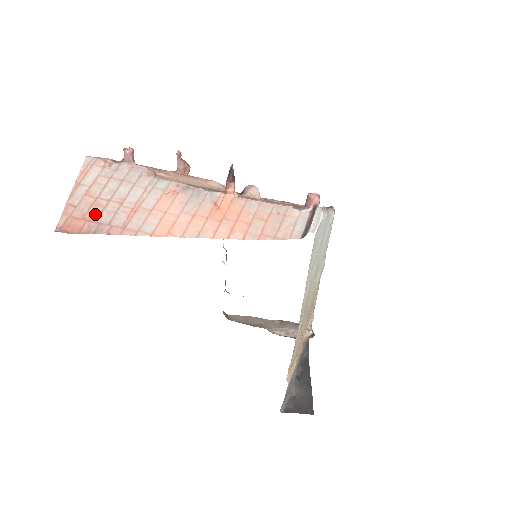
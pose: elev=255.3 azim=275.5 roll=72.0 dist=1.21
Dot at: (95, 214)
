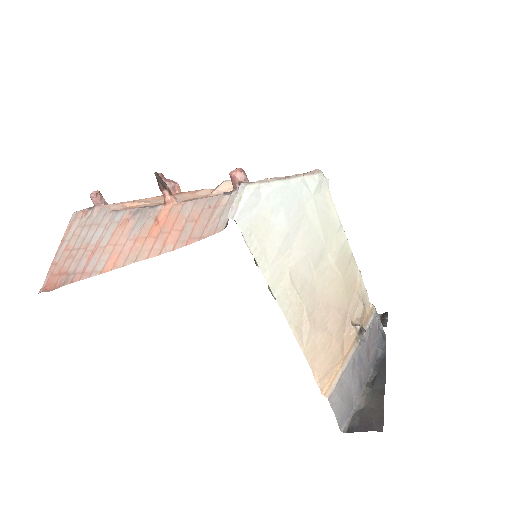
Dot at: (67, 266)
